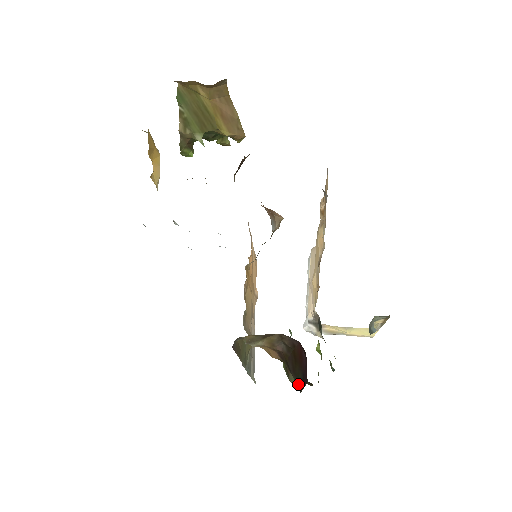
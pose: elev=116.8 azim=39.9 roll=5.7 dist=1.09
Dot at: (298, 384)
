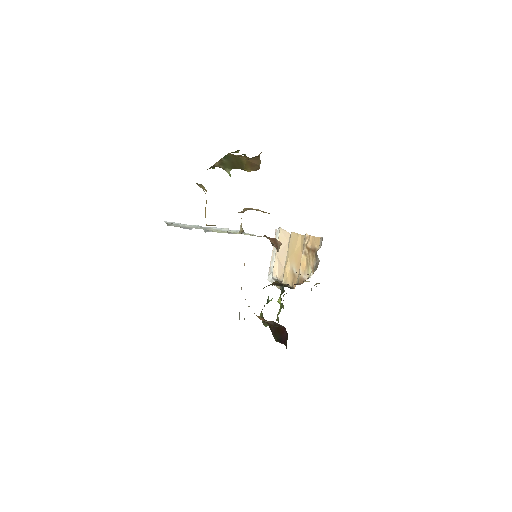
Dot at: (275, 338)
